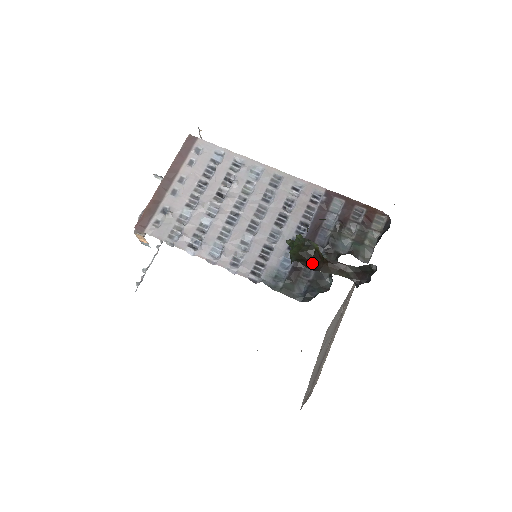
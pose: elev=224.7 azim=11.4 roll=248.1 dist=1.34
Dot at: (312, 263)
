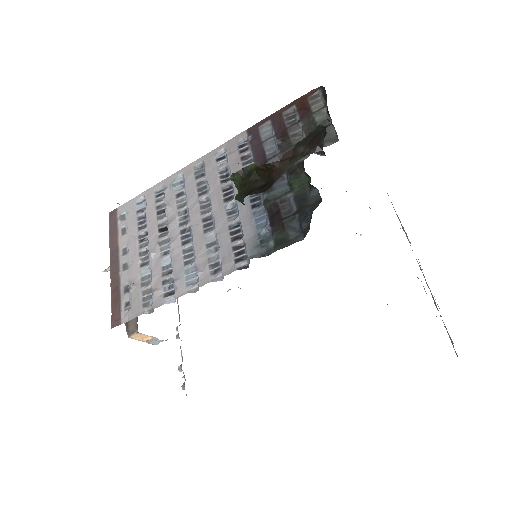
Dot at: (264, 185)
